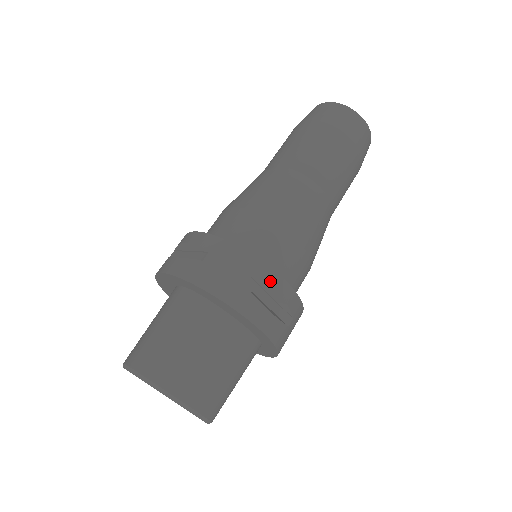
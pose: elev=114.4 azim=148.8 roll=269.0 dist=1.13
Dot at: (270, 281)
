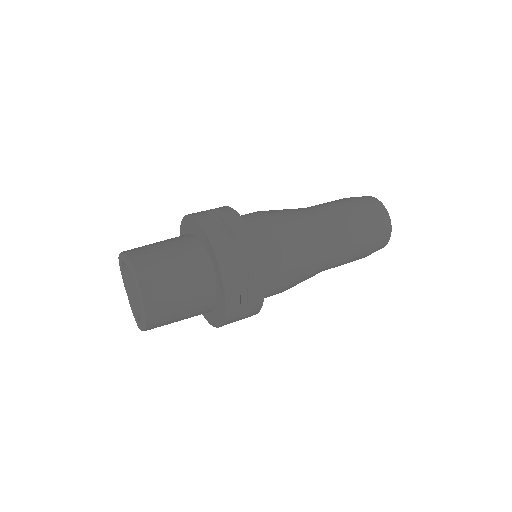
Dot at: (224, 210)
